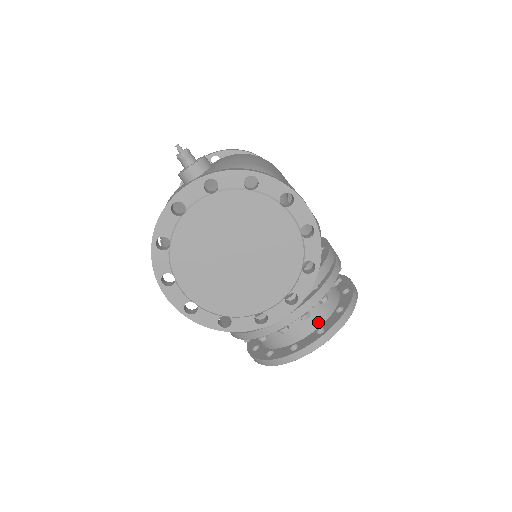
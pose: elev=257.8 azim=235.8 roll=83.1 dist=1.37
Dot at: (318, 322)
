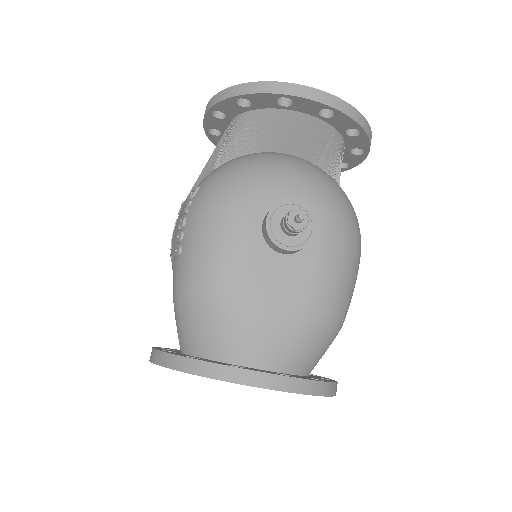
Dot at: occluded
